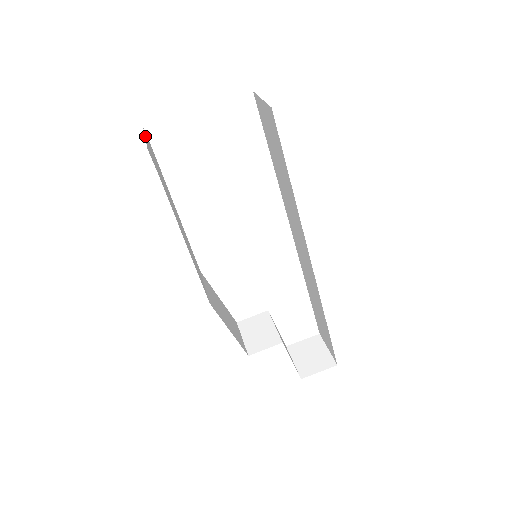
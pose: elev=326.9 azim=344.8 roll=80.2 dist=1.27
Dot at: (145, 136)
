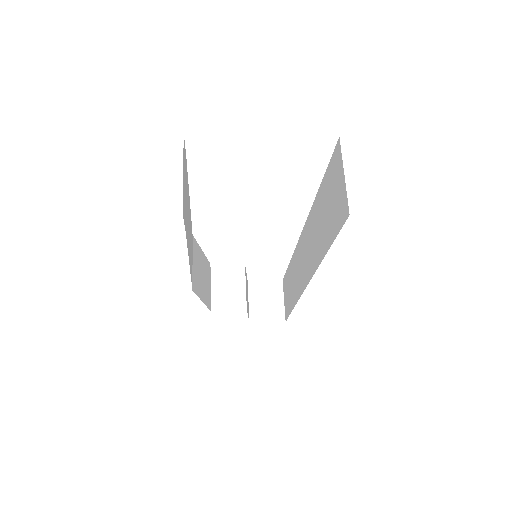
Dot at: (183, 164)
